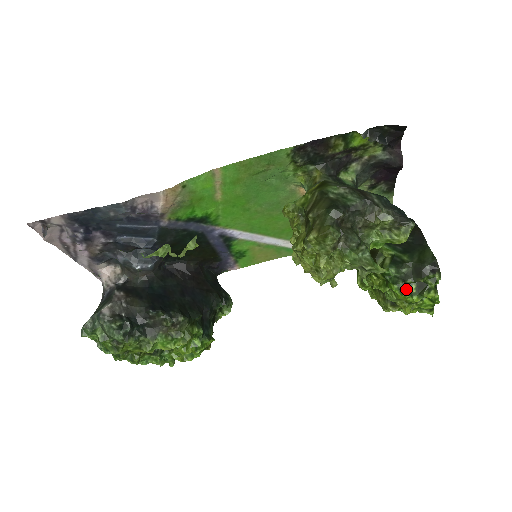
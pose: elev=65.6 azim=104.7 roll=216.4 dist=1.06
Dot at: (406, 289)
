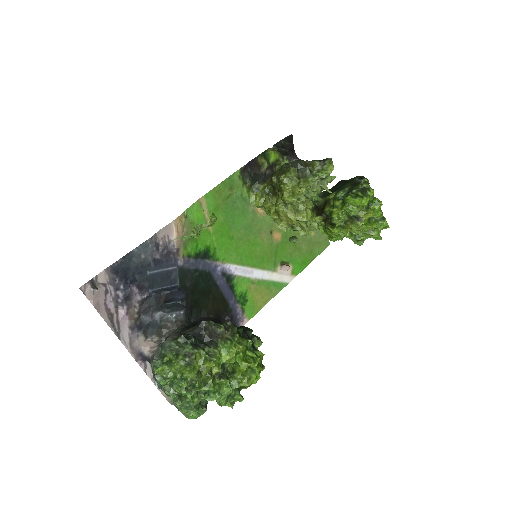
Dot at: (356, 195)
